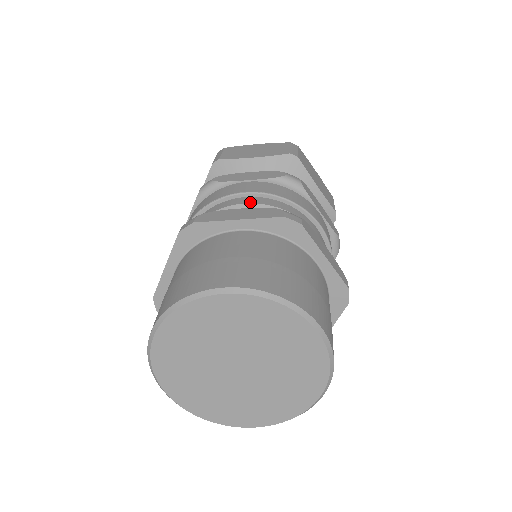
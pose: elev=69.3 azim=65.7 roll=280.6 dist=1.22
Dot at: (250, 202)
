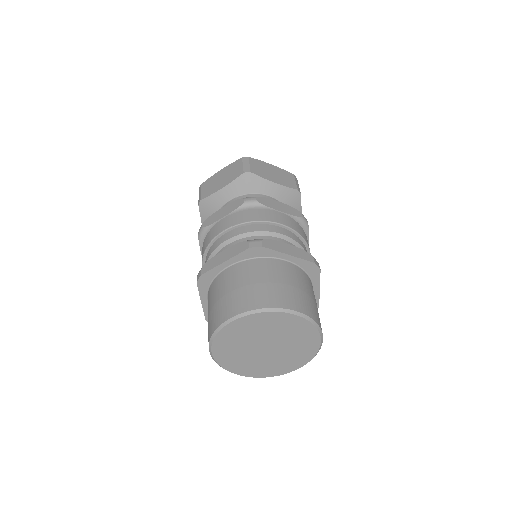
Dot at: (229, 237)
